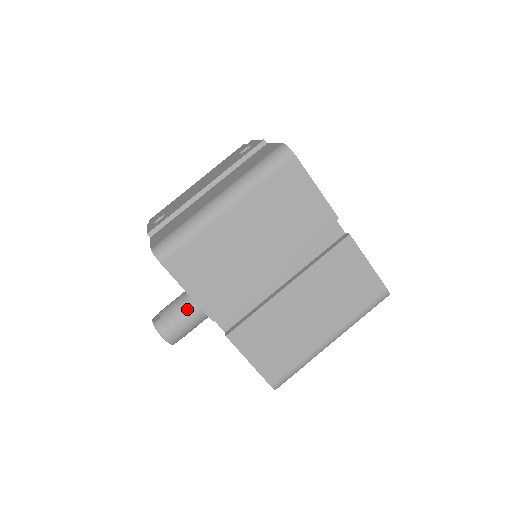
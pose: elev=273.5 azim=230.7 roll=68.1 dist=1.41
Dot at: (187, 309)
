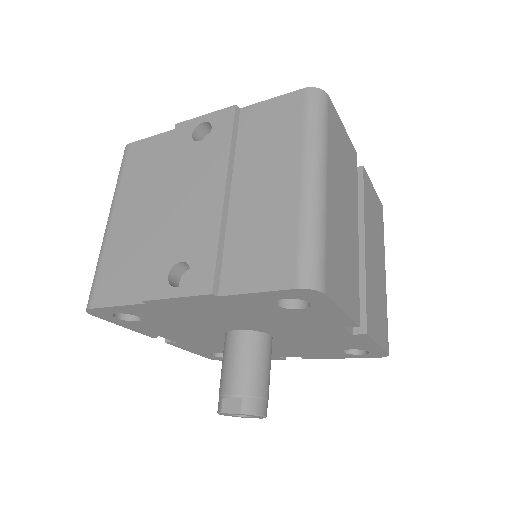
Dot at: (261, 361)
